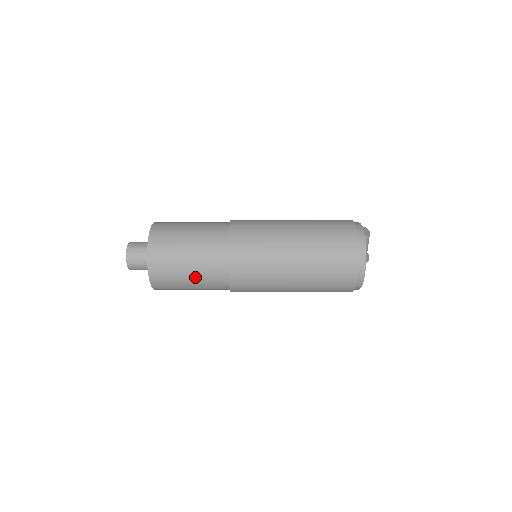
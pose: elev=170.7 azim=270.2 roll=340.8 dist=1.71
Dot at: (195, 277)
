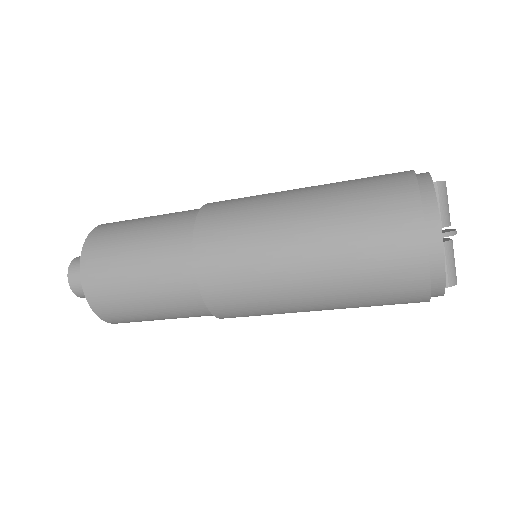
Dot at: (146, 281)
